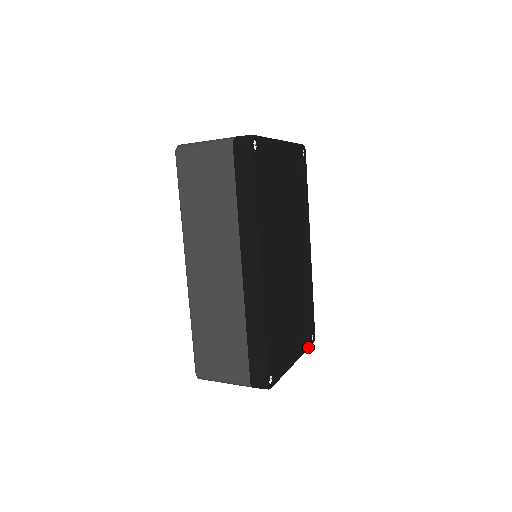
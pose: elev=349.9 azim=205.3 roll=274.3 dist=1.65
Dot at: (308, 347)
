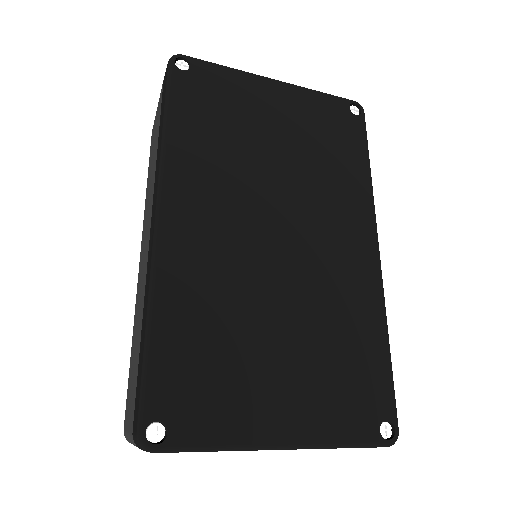
Dot at: (357, 441)
